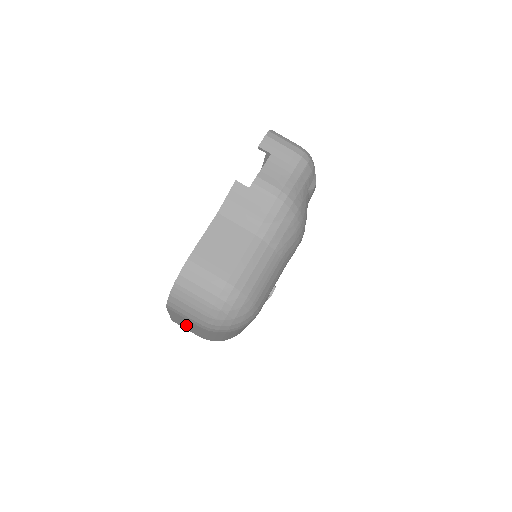
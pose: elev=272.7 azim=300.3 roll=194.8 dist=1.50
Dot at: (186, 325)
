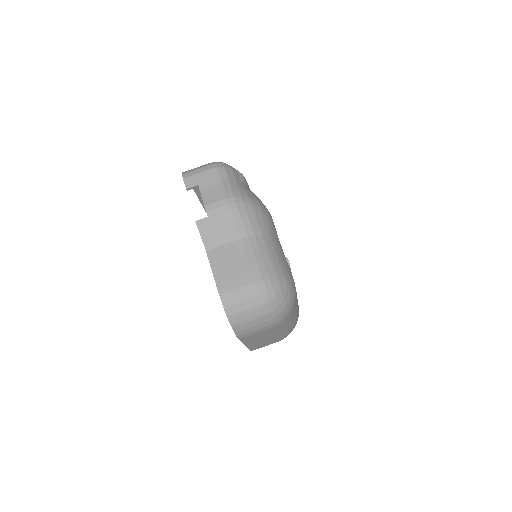
Dot at: (262, 341)
